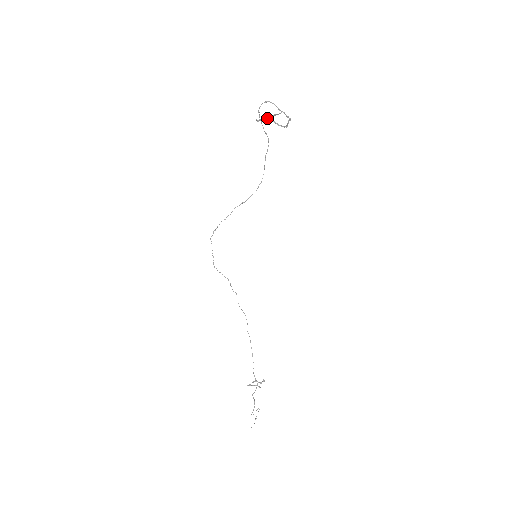
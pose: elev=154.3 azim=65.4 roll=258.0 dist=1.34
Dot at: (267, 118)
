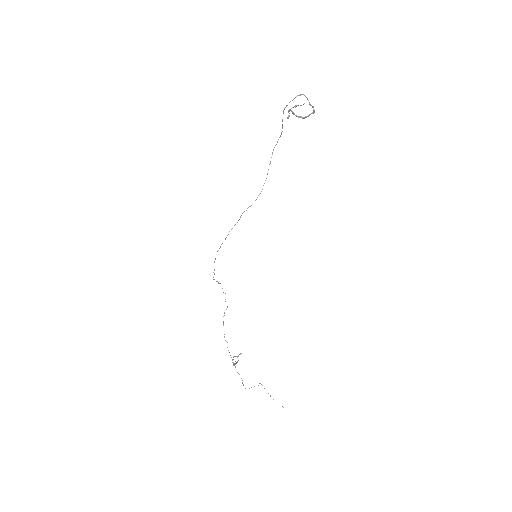
Dot at: (290, 110)
